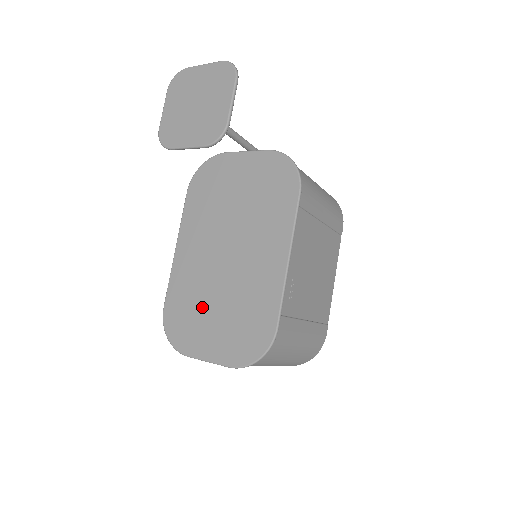
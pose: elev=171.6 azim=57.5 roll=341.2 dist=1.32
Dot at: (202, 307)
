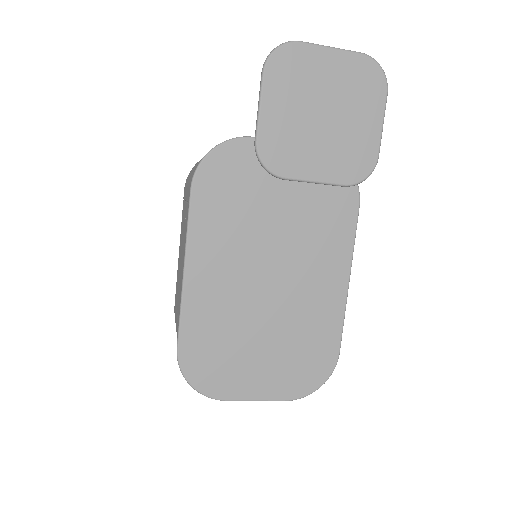
Dot at: (241, 343)
